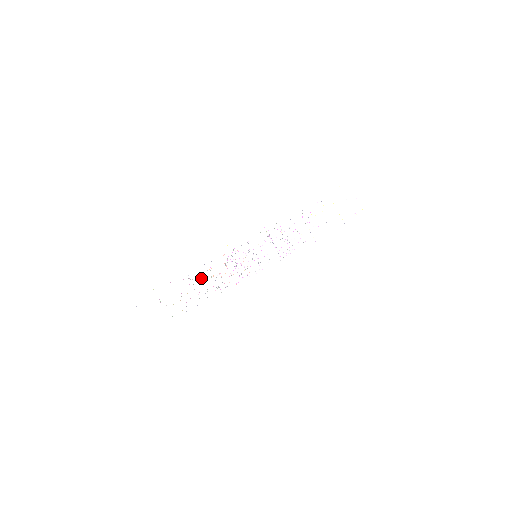
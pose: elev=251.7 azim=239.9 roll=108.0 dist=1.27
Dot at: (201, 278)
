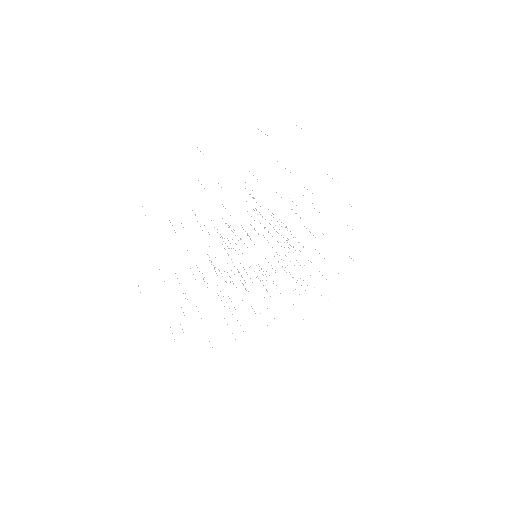
Dot at: (204, 277)
